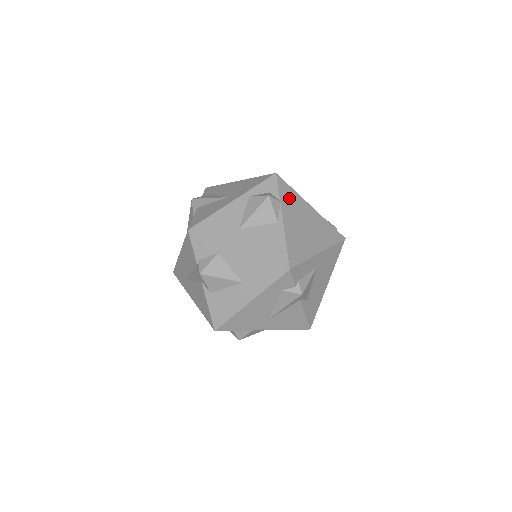
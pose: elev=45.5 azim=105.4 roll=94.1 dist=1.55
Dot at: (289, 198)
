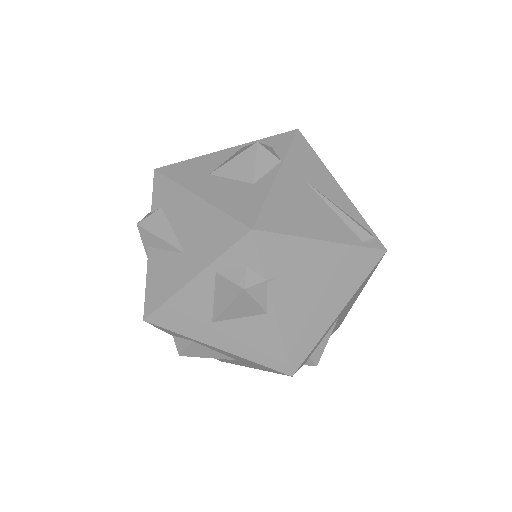
Dot at: (282, 260)
